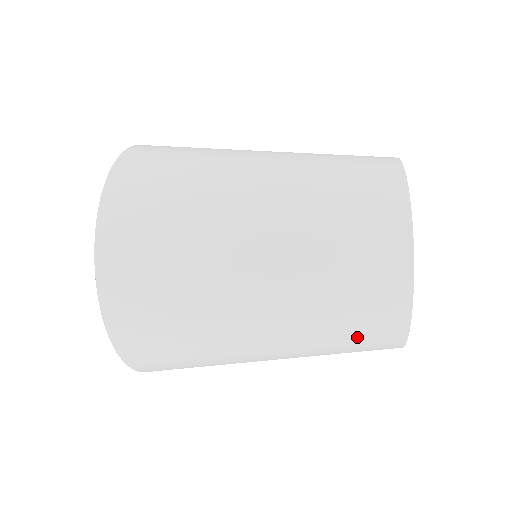
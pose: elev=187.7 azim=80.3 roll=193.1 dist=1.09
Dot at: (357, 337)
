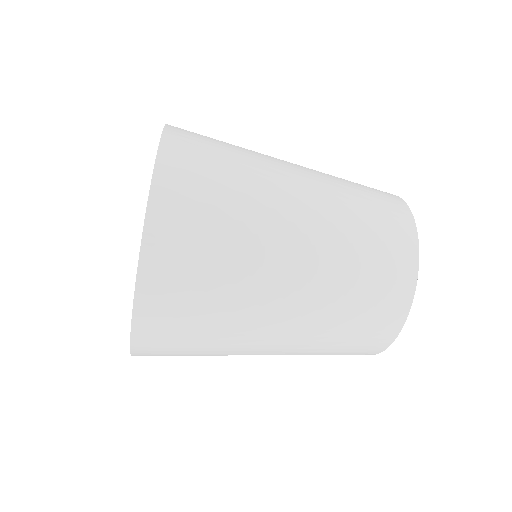
Dot at: (376, 208)
